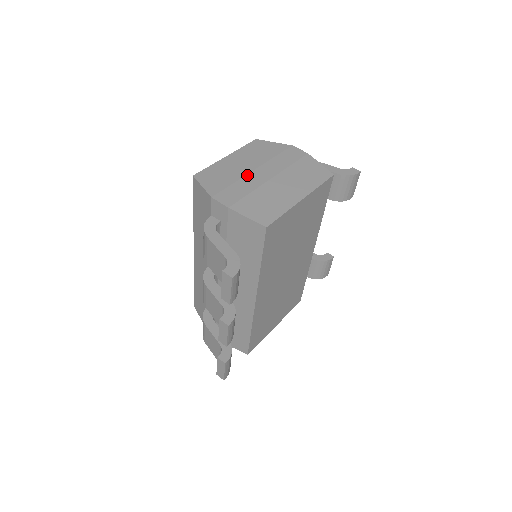
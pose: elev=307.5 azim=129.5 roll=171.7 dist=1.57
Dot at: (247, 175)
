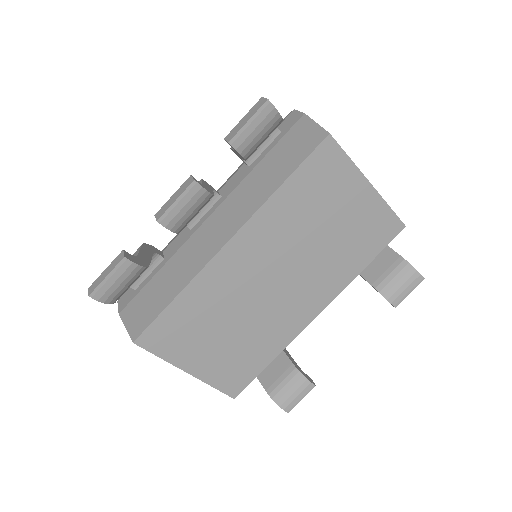
Dot at: occluded
